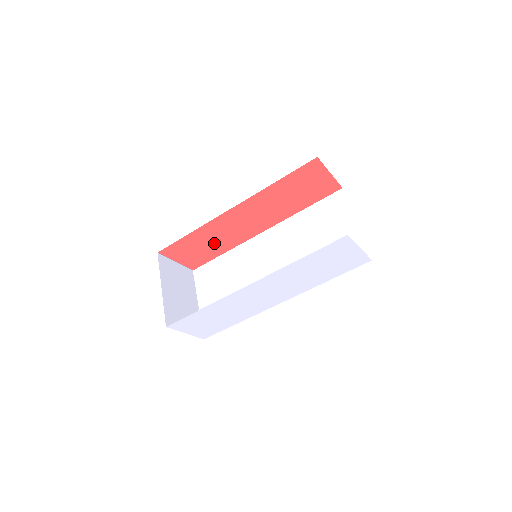
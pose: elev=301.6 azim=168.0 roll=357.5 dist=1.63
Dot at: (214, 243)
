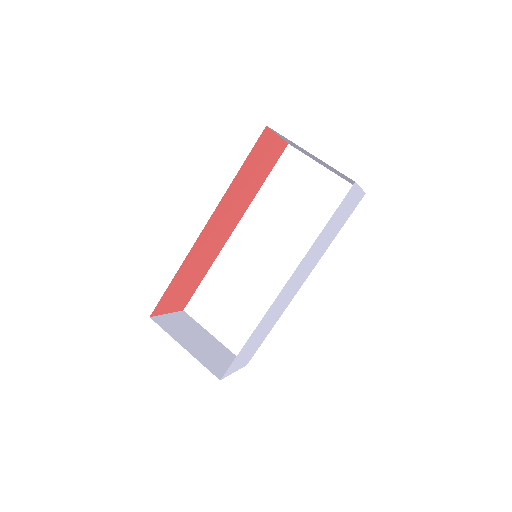
Dot at: (196, 271)
